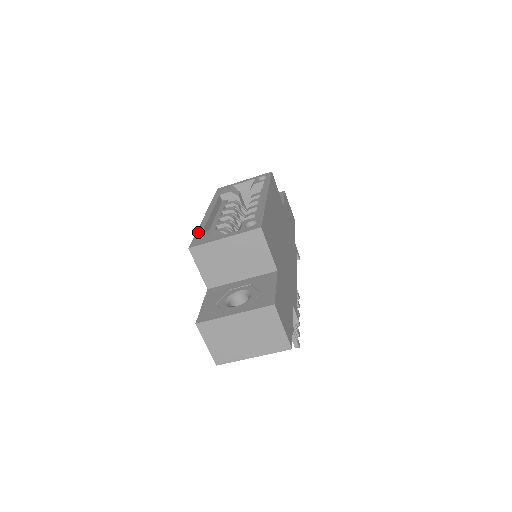
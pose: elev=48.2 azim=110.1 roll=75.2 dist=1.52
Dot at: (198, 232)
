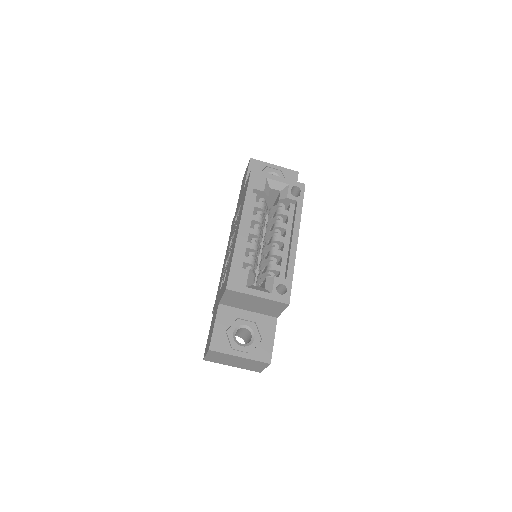
Dot at: (234, 262)
